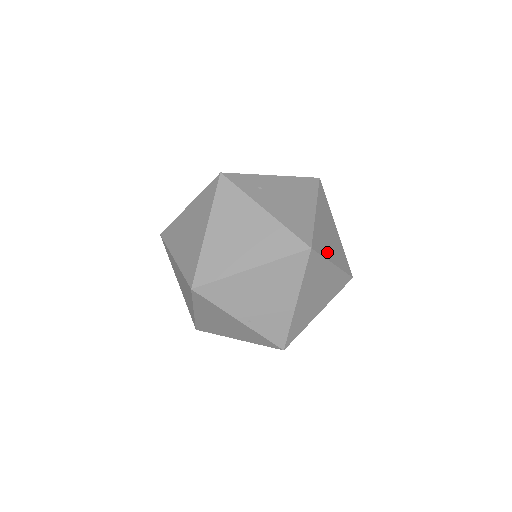
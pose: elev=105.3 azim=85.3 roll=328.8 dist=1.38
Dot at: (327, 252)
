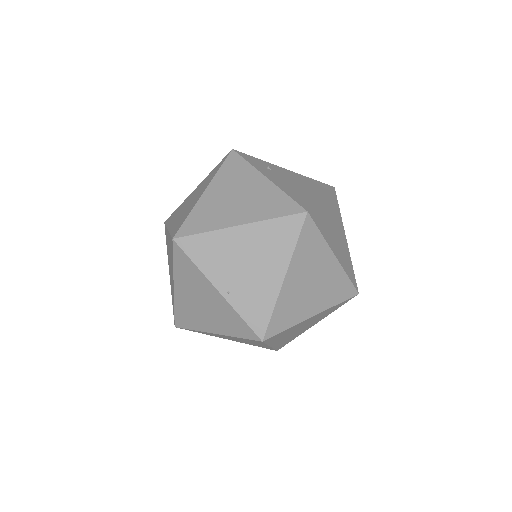
Dot at: (328, 238)
